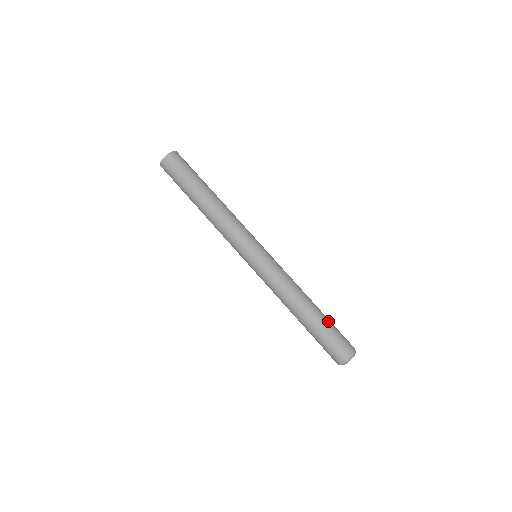
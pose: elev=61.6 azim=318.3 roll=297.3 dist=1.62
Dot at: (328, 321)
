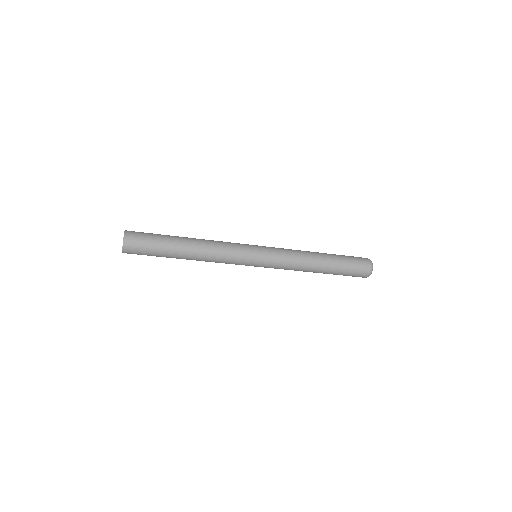
Dot at: (341, 262)
